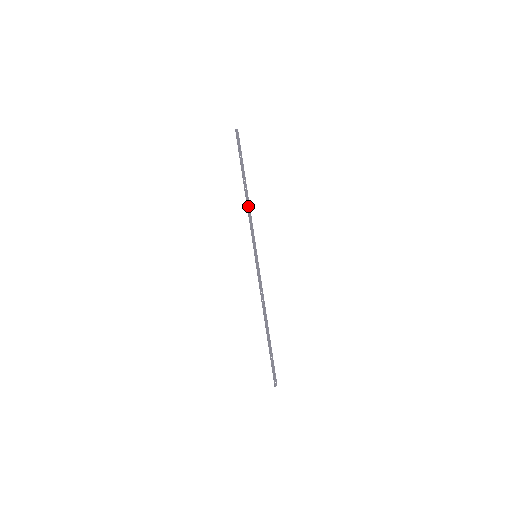
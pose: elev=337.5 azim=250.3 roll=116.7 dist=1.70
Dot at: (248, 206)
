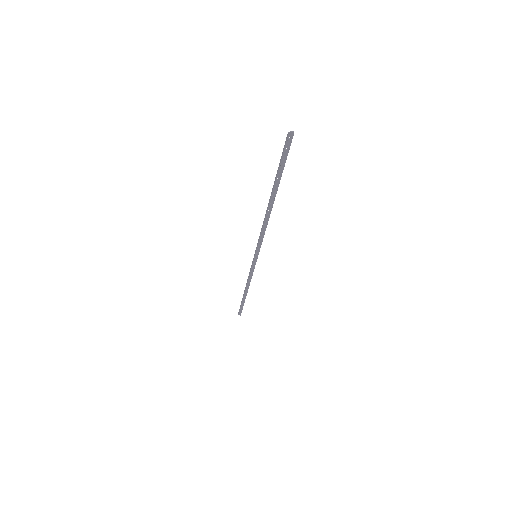
Dot at: (266, 219)
